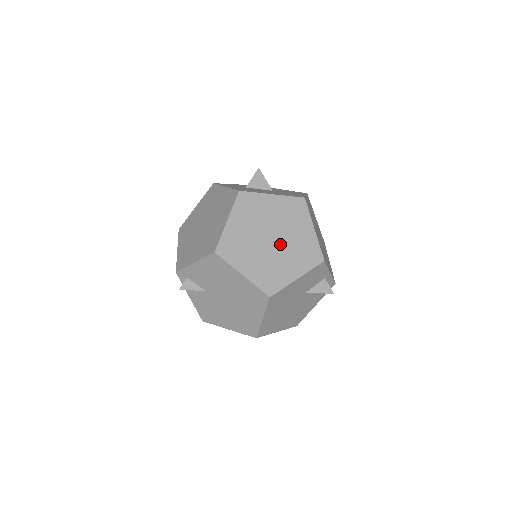
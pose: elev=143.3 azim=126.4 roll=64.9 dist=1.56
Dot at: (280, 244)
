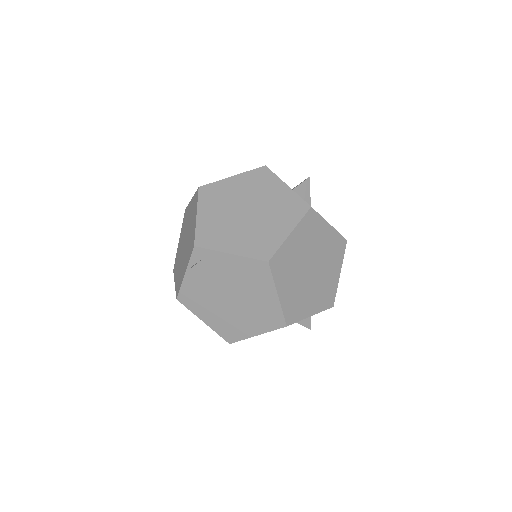
Dot at: (315, 277)
